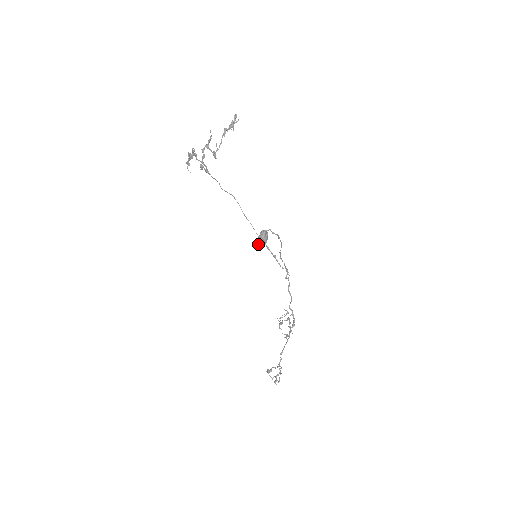
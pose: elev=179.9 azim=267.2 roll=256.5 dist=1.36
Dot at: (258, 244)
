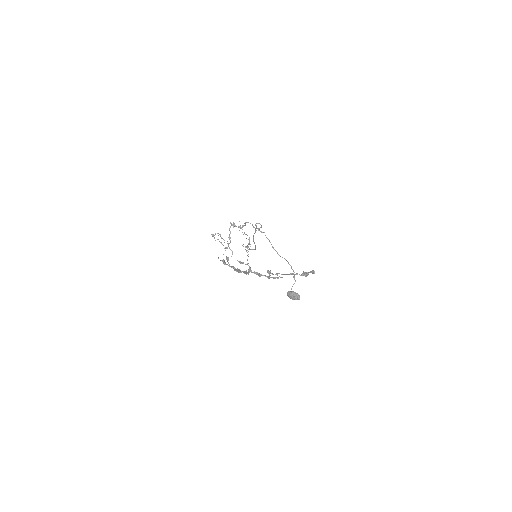
Dot at: occluded
